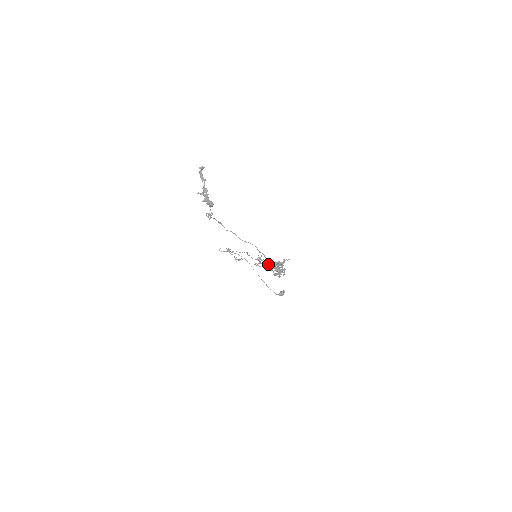
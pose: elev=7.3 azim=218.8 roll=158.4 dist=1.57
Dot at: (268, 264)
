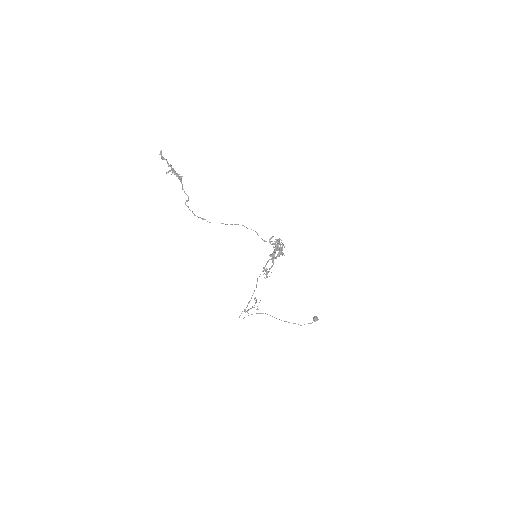
Dot at: (270, 256)
